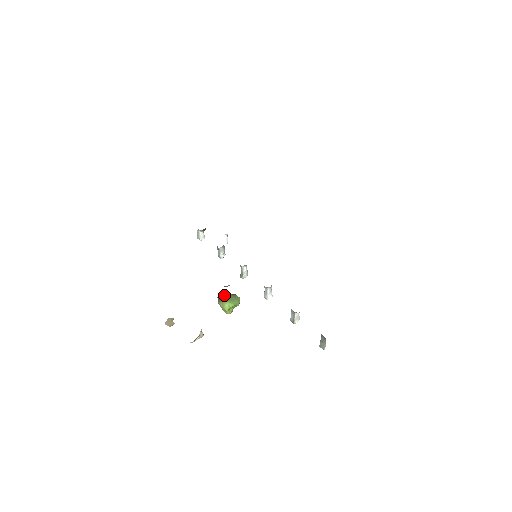
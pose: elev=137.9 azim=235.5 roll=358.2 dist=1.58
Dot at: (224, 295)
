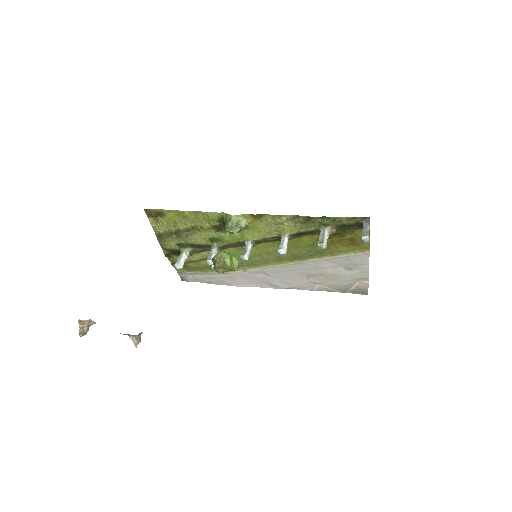
Dot at: occluded
